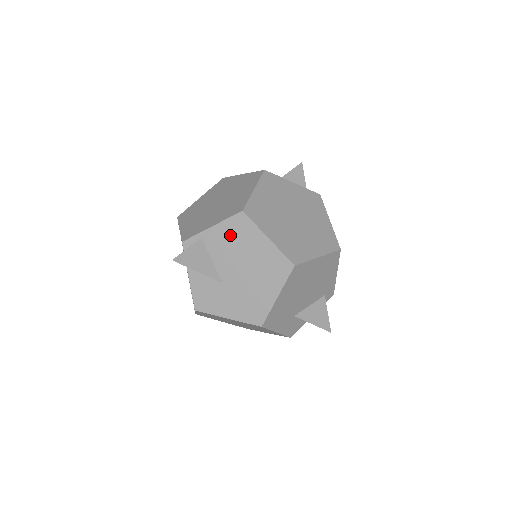
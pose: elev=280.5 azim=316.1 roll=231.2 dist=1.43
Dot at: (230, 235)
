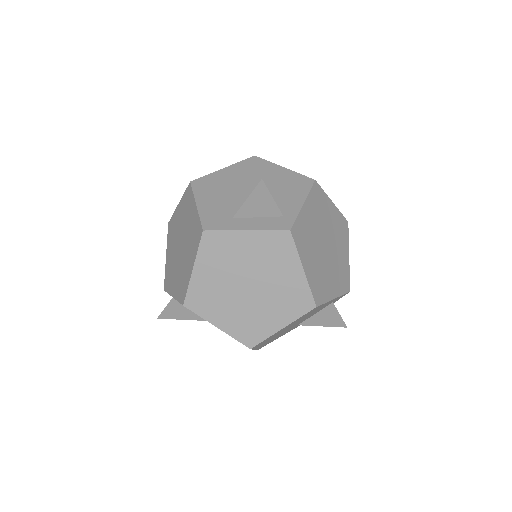
Dot at: occluded
